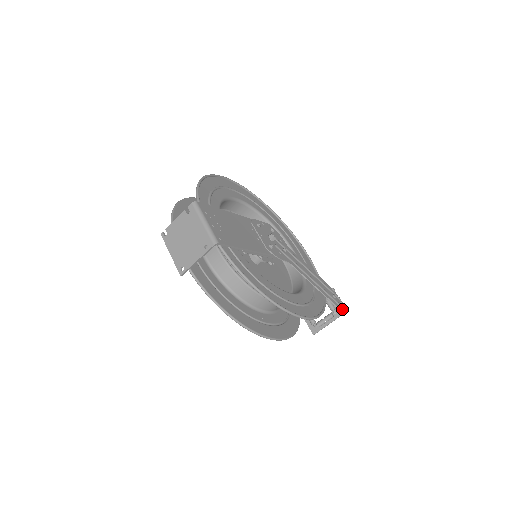
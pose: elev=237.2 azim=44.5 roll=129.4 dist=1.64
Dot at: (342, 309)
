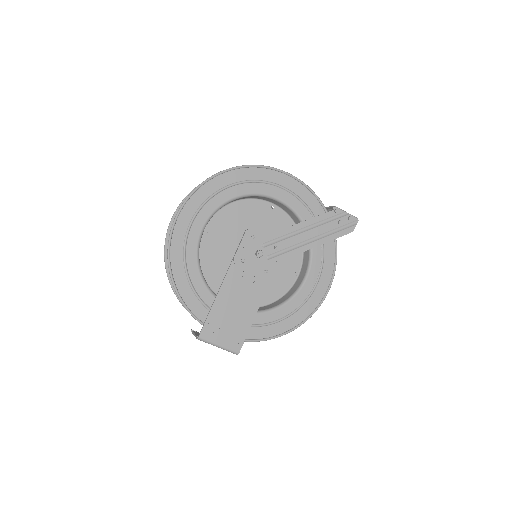
Dot at: (352, 228)
